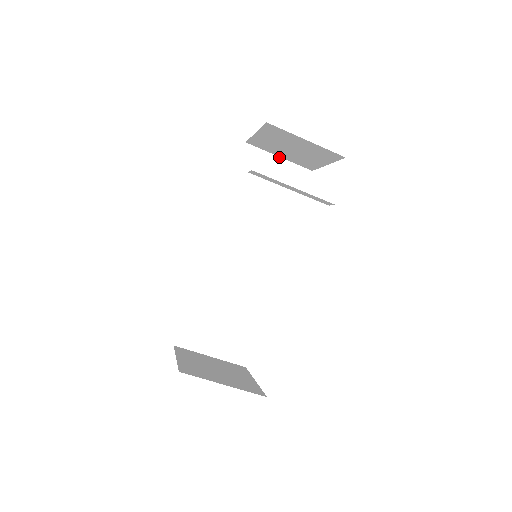
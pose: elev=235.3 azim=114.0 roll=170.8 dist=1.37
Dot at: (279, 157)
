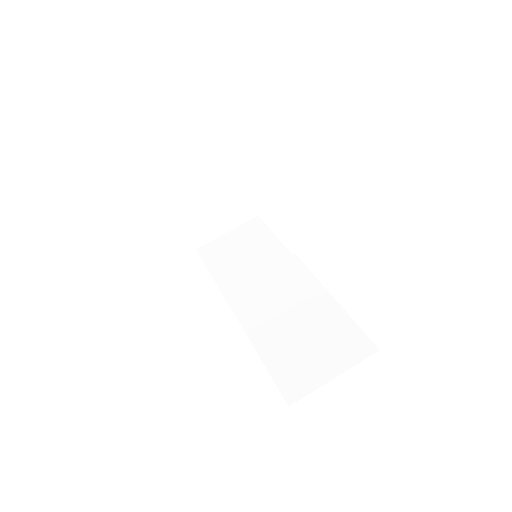
Dot at: (227, 233)
